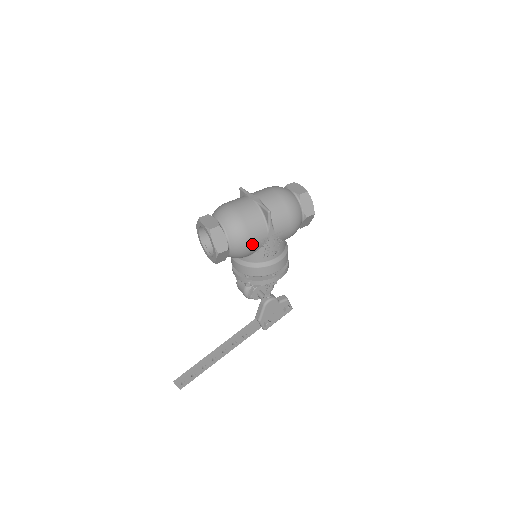
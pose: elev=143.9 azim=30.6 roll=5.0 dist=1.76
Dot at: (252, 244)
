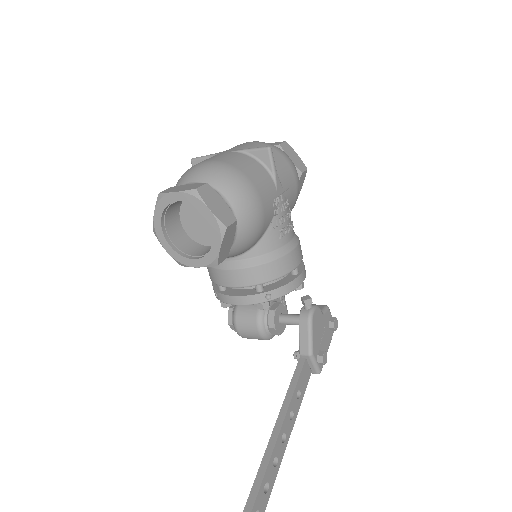
Dot at: (264, 207)
